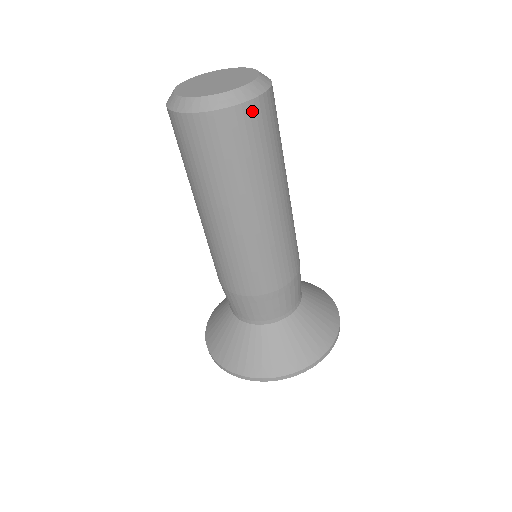
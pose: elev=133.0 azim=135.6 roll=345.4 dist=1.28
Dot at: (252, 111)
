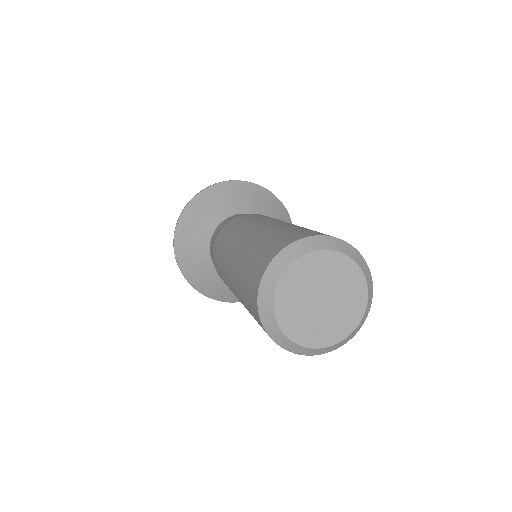
Dot at: occluded
